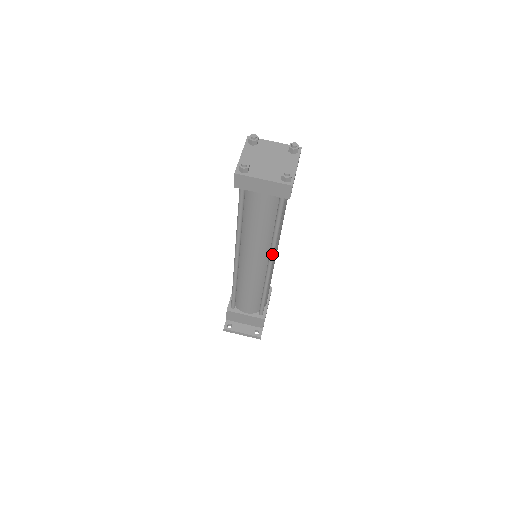
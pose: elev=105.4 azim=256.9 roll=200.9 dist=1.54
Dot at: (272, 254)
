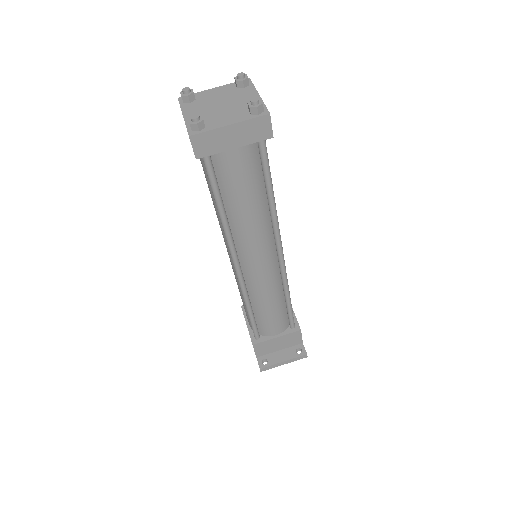
Dot at: (278, 235)
